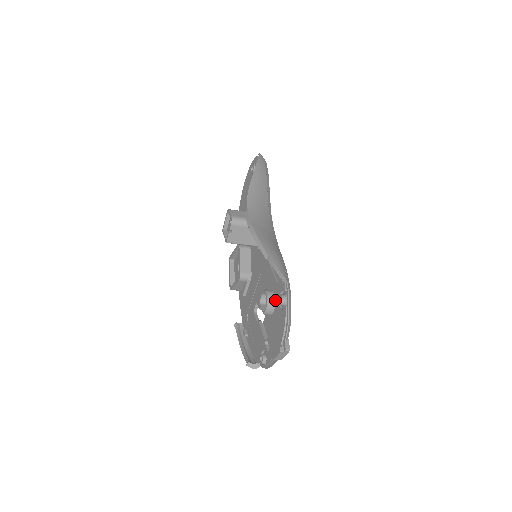
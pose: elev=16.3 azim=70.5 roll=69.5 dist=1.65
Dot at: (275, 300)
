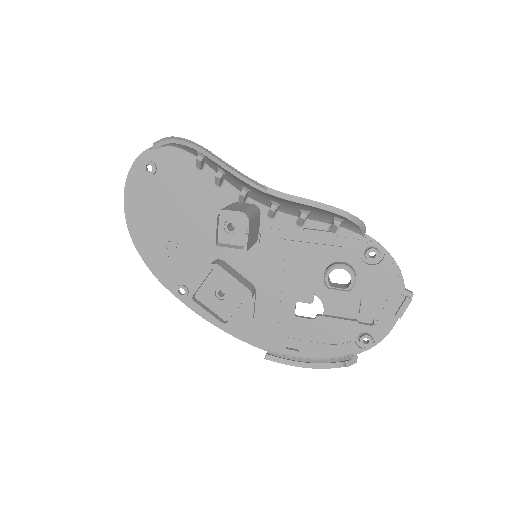
Dot at: (352, 266)
